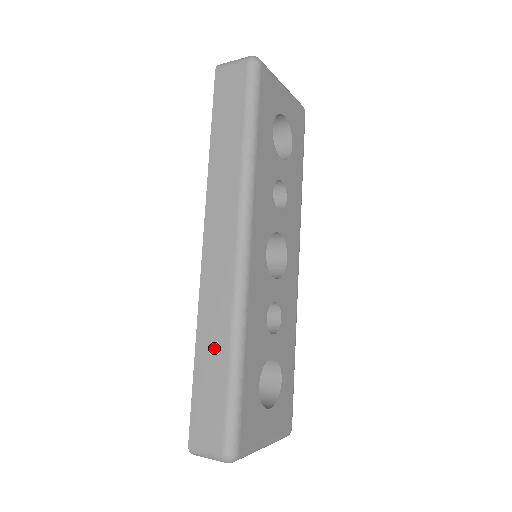
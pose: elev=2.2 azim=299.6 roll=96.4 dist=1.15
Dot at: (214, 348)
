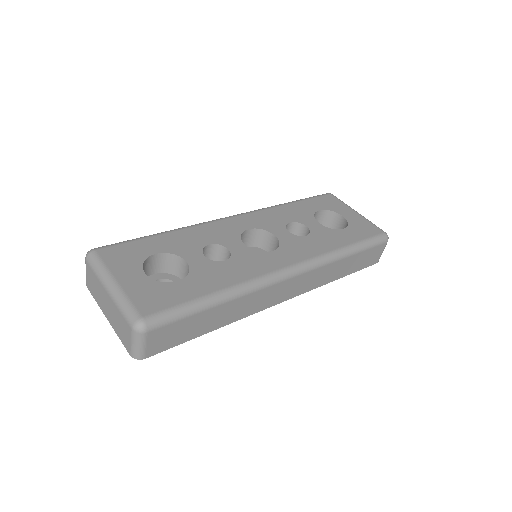
Dot at: occluded
